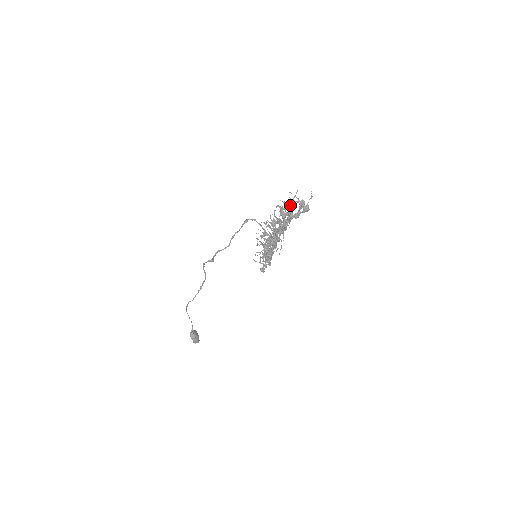
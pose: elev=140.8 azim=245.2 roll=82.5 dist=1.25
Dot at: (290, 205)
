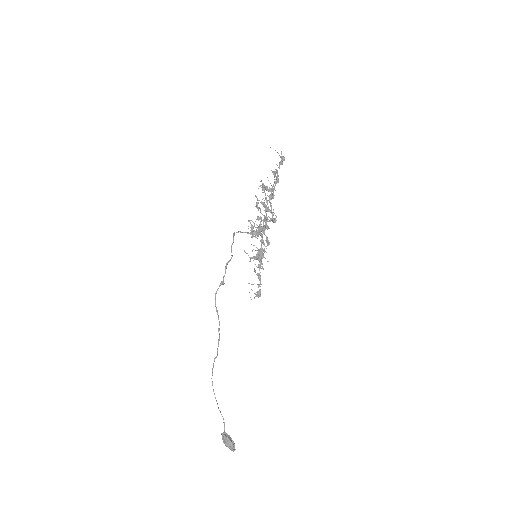
Dot at: (264, 190)
